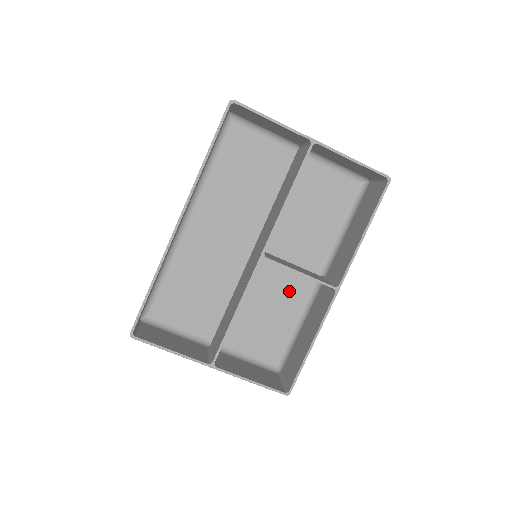
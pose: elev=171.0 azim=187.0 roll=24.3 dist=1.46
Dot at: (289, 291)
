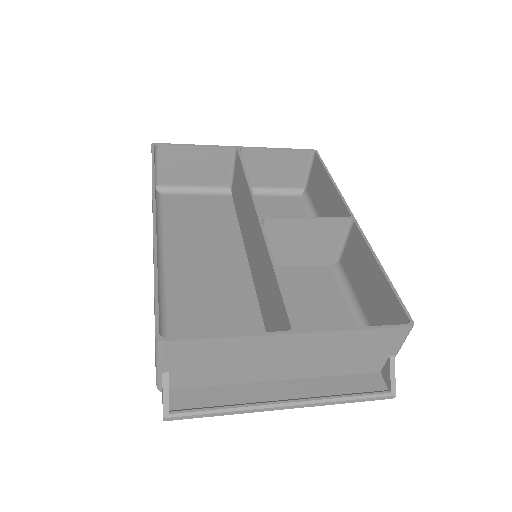
Dot at: (316, 286)
